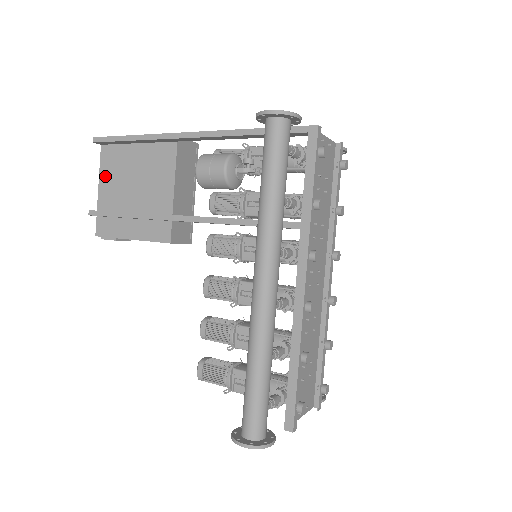
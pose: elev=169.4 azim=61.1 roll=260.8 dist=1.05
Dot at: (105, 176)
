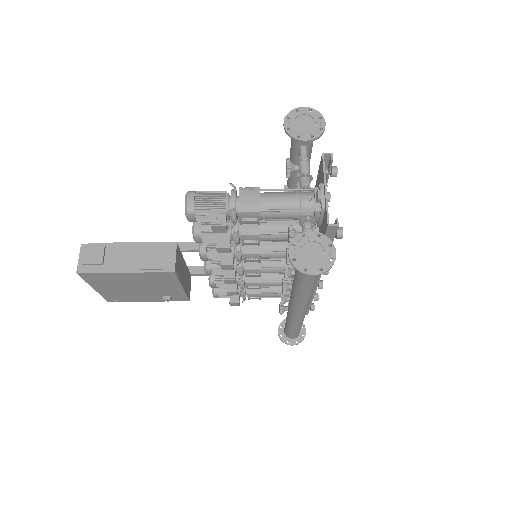
Dot at: occluded
